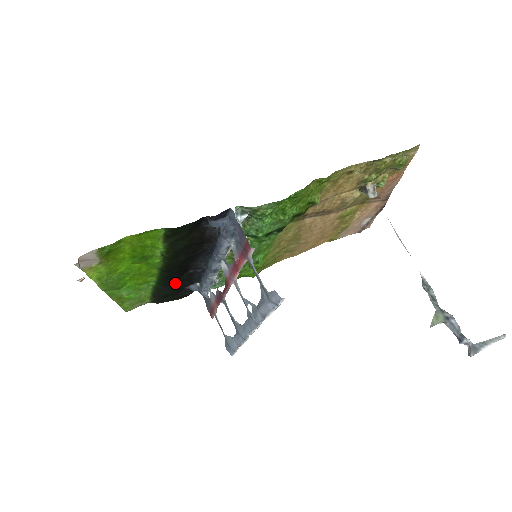
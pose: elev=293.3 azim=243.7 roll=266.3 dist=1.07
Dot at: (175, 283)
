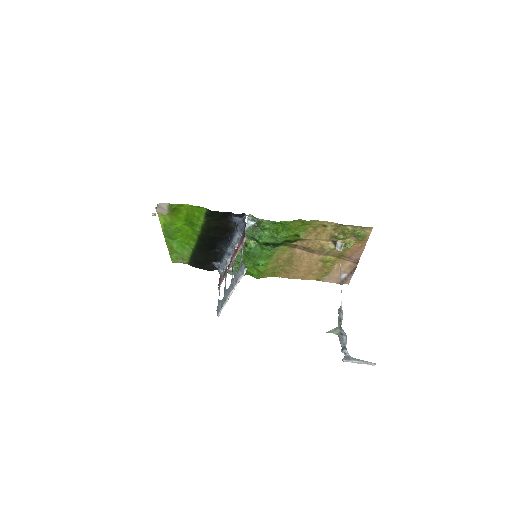
Dot at: (205, 254)
